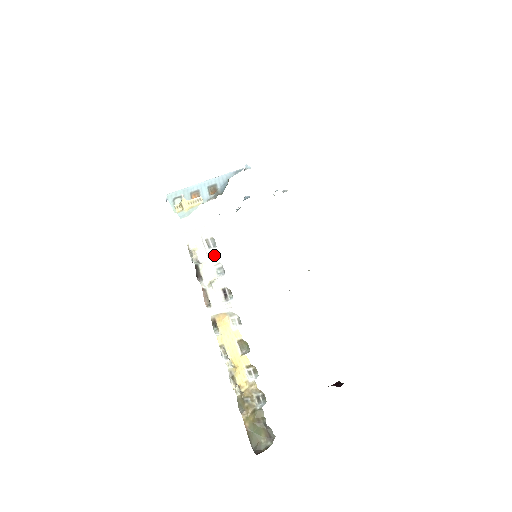
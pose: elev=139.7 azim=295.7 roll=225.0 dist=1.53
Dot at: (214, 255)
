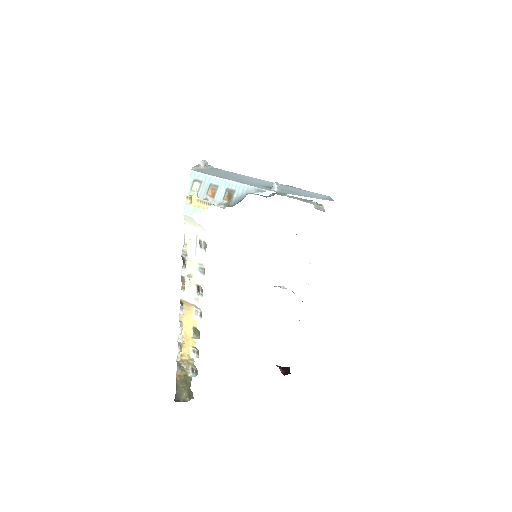
Dot at: (201, 257)
